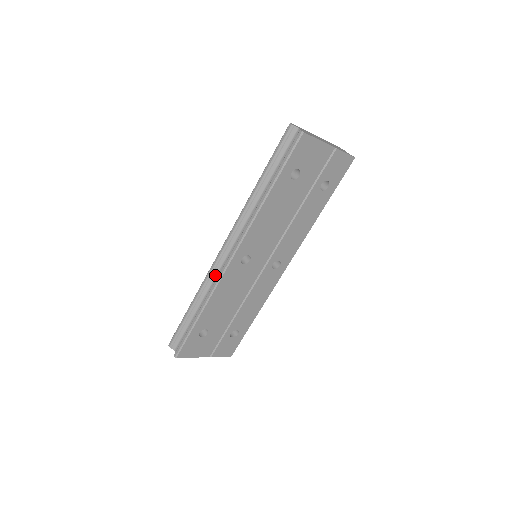
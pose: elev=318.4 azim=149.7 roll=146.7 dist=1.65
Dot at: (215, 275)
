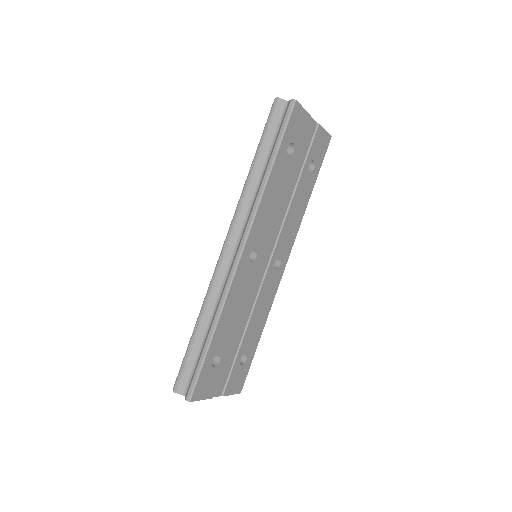
Dot at: (221, 282)
